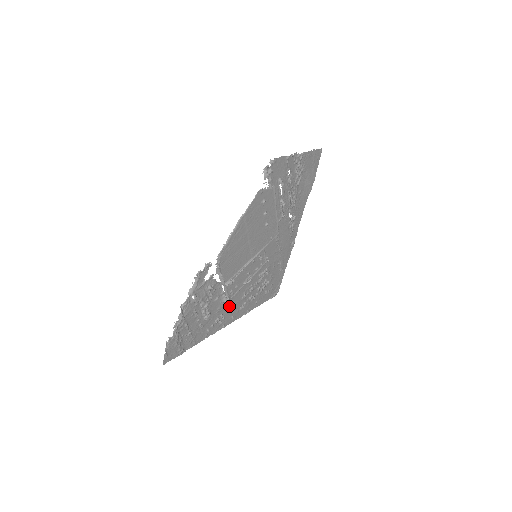
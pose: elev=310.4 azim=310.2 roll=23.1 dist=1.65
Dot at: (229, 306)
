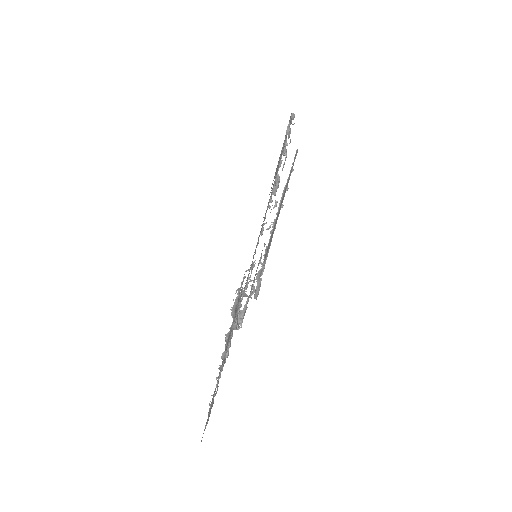
Dot at: occluded
